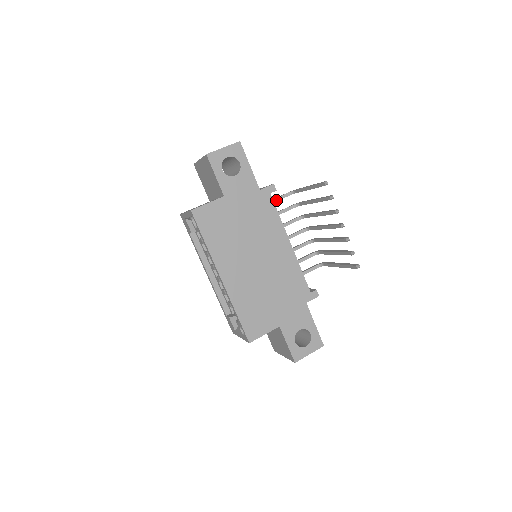
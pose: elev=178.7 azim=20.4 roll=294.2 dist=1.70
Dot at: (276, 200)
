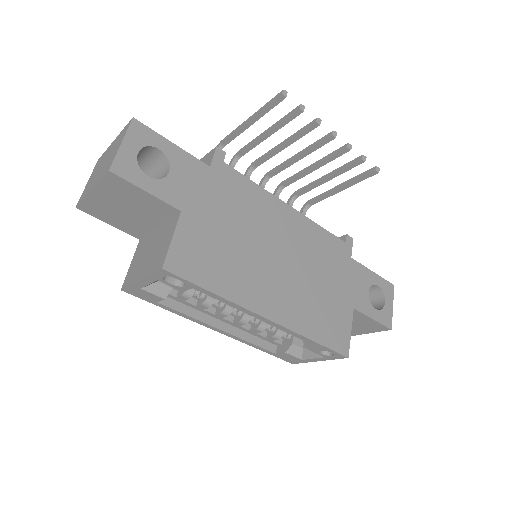
Dot at: occluded
